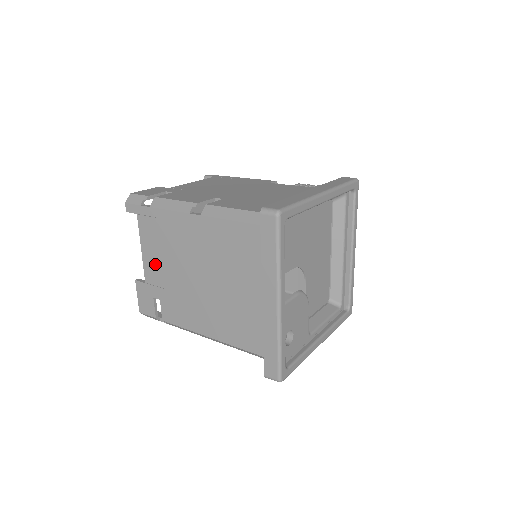
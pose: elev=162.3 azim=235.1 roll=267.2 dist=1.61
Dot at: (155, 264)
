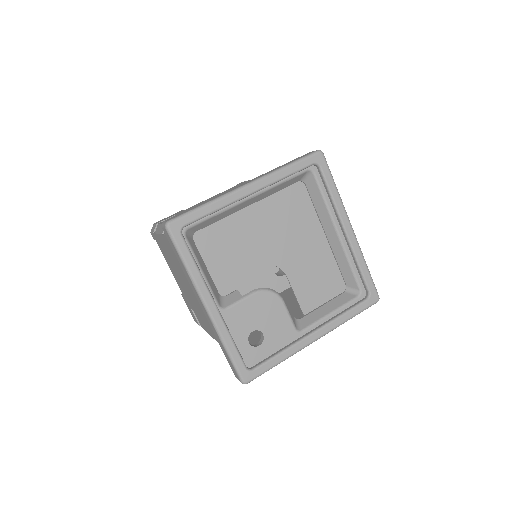
Dot at: (178, 280)
